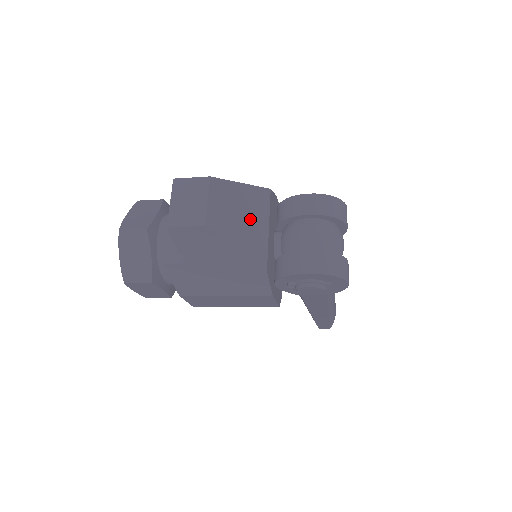
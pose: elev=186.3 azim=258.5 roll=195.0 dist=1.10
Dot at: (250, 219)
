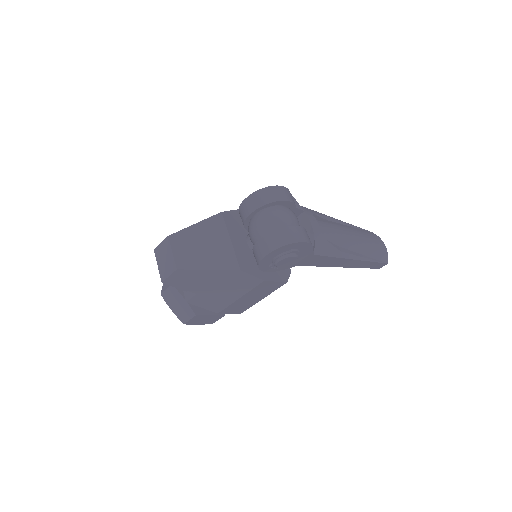
Dot at: (211, 243)
